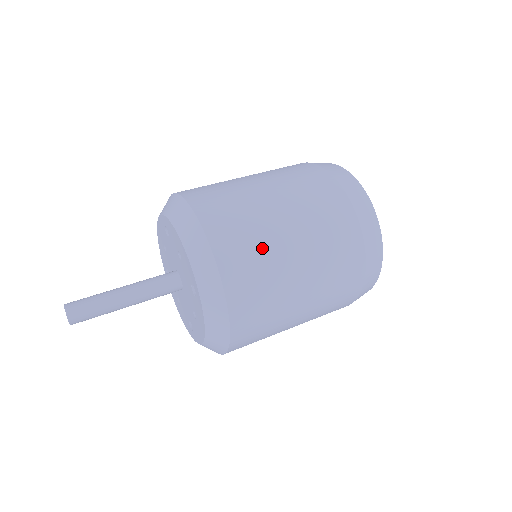
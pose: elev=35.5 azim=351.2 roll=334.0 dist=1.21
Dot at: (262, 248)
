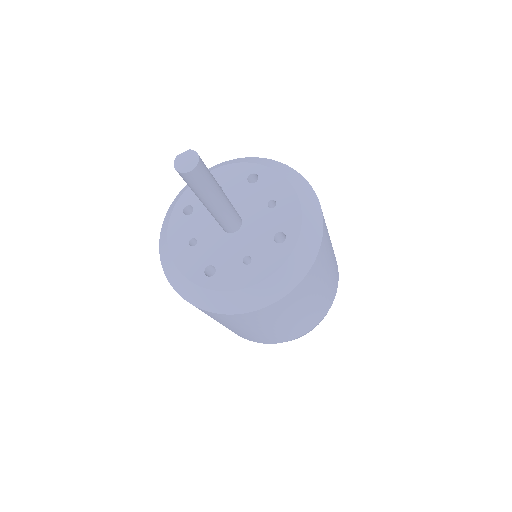
Dot at: (329, 246)
